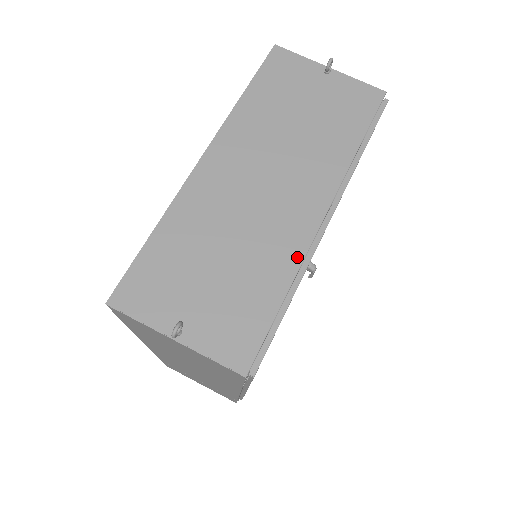
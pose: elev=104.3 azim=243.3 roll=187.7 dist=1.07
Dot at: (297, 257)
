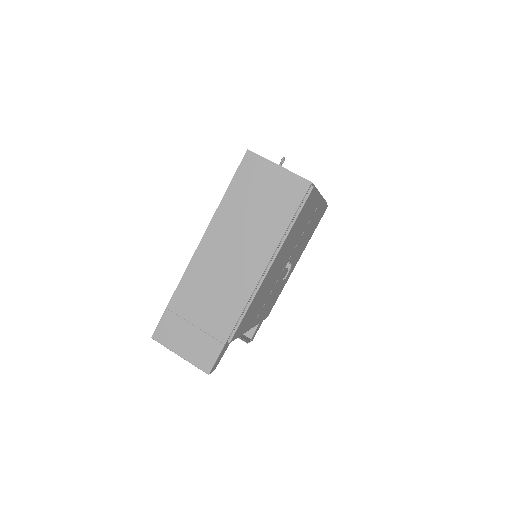
Dot at: occluded
